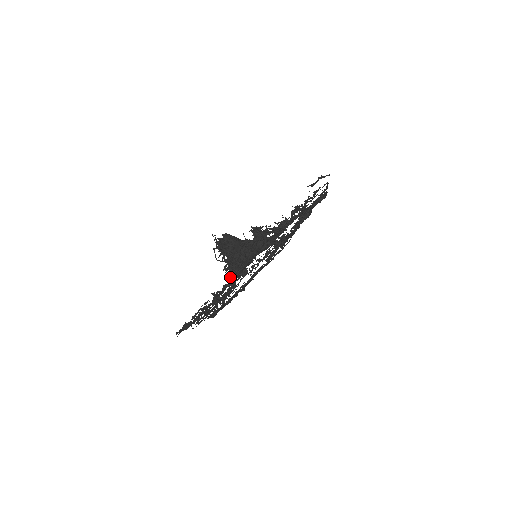
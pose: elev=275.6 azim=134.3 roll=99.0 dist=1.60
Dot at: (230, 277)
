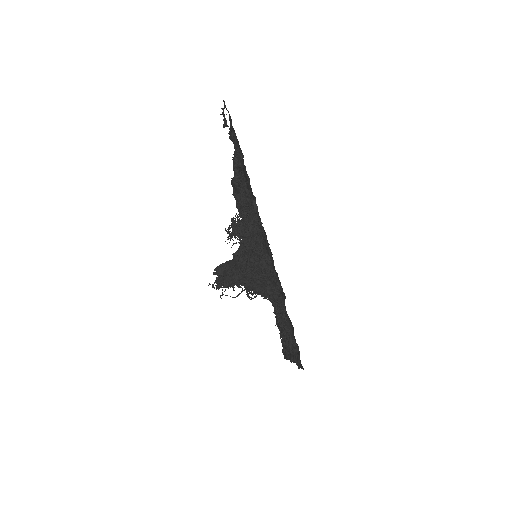
Dot at: (266, 274)
